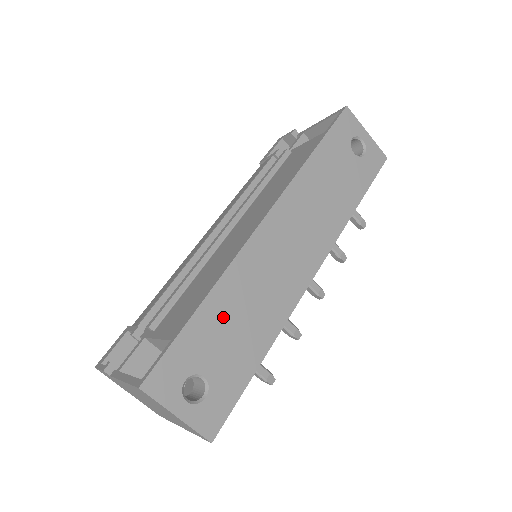
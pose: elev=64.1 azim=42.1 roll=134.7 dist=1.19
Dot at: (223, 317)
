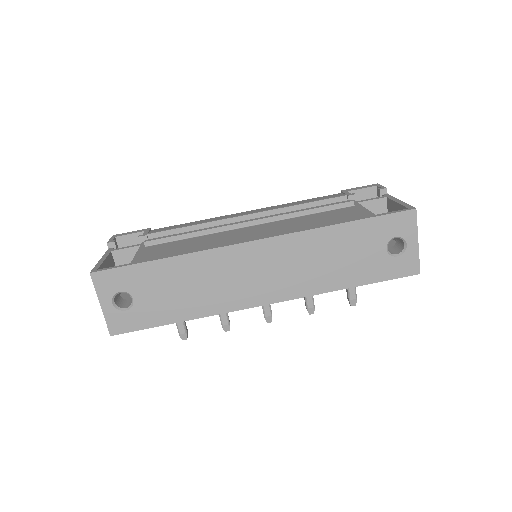
Dot at: (173, 277)
